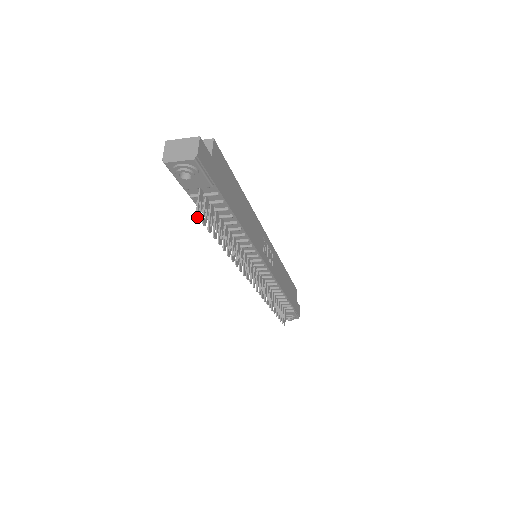
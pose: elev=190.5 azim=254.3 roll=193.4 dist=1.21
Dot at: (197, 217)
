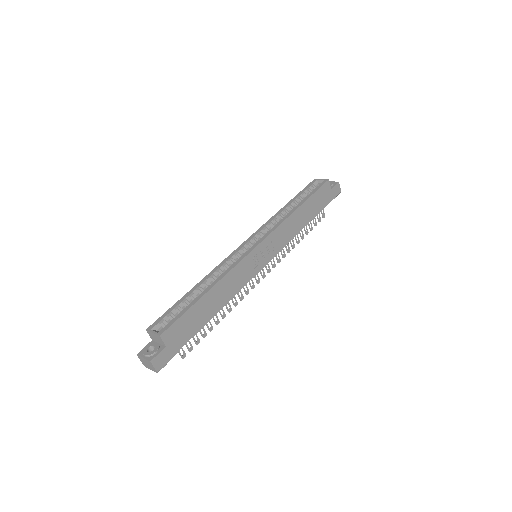
Dot at: occluded
